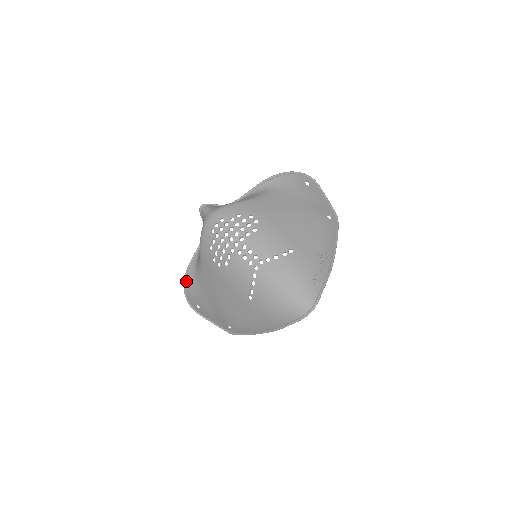
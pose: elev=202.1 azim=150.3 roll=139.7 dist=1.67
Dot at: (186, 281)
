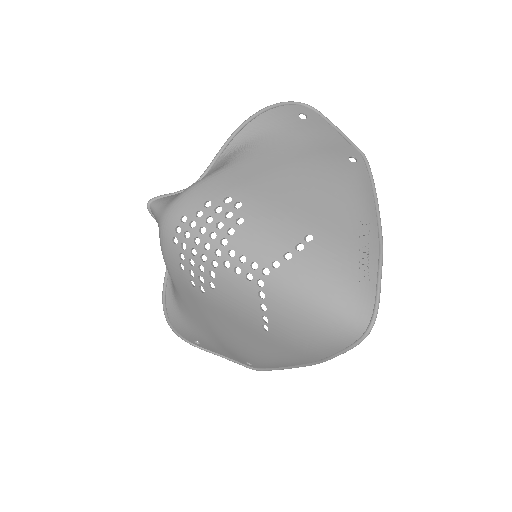
Dot at: (168, 314)
